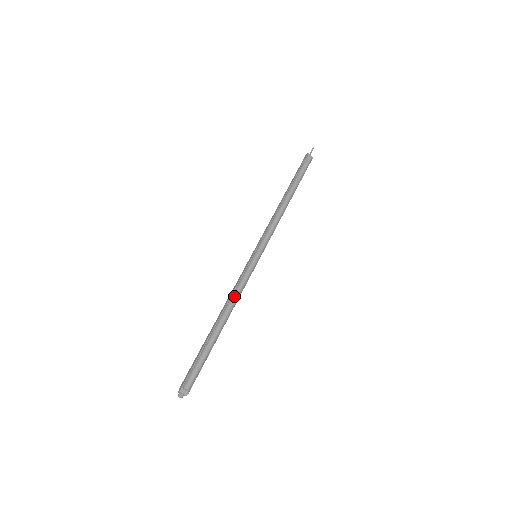
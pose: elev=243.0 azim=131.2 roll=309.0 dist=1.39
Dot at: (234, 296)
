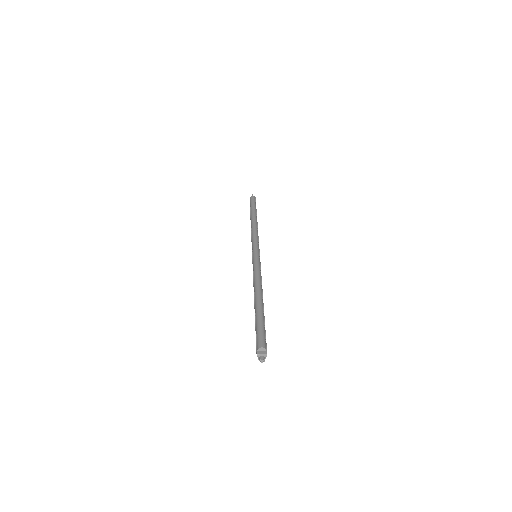
Dot at: (255, 280)
